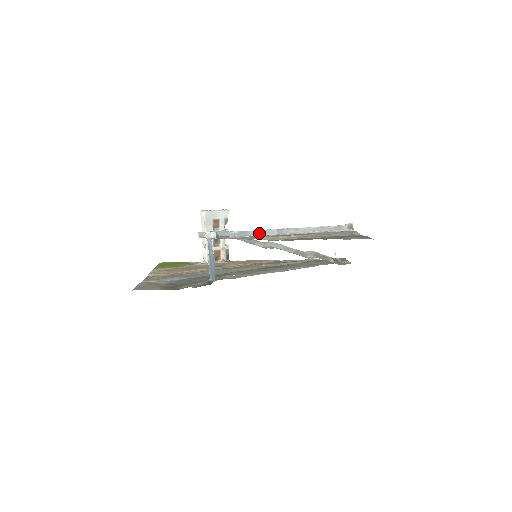
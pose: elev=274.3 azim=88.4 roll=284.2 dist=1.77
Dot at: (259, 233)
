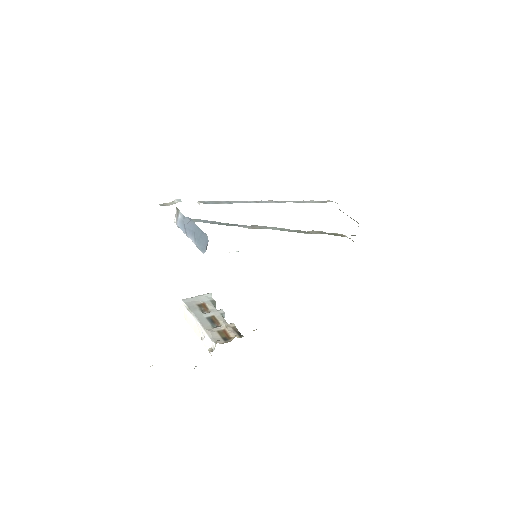
Dot at: occluded
